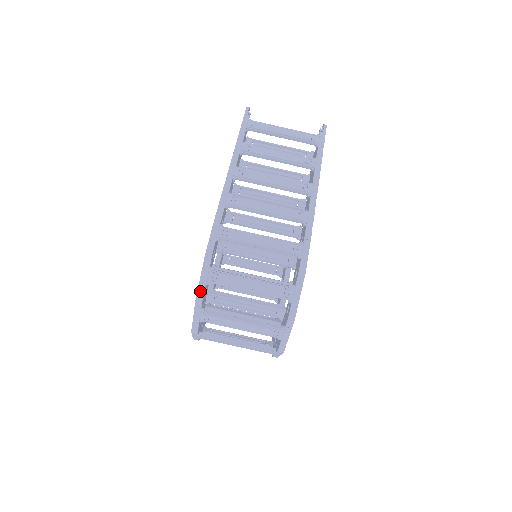
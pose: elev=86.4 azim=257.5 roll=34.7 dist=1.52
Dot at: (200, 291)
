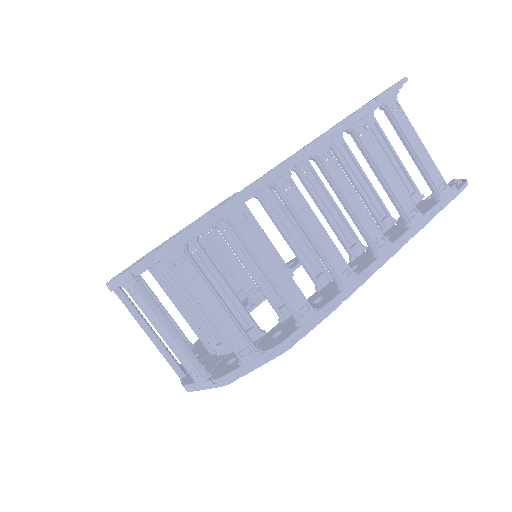
Dot at: (148, 261)
